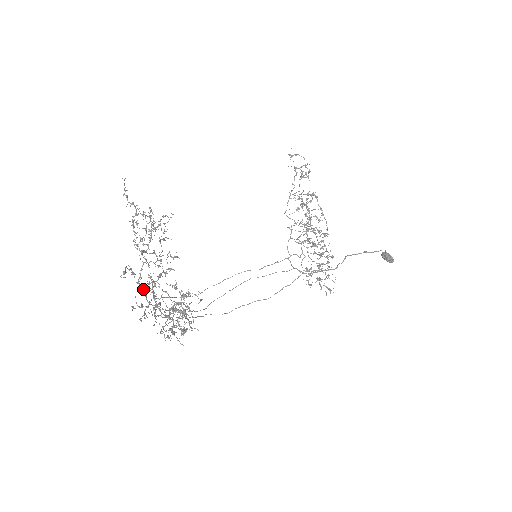
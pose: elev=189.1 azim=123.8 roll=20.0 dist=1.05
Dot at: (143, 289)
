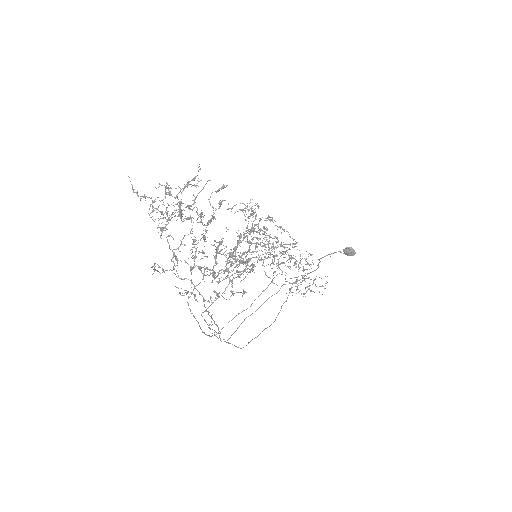
Dot at: (192, 252)
